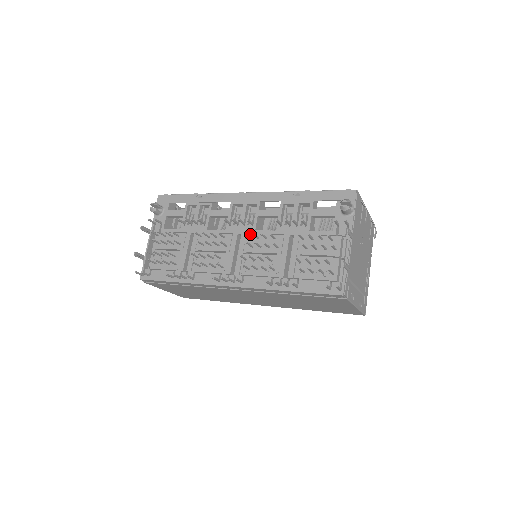
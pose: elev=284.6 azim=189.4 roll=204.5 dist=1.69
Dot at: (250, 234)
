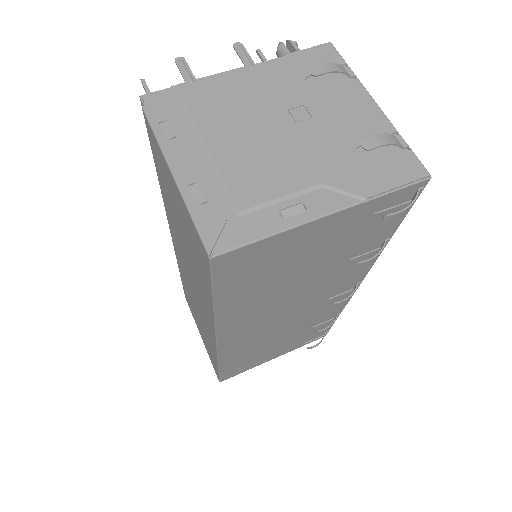
Dot at: occluded
